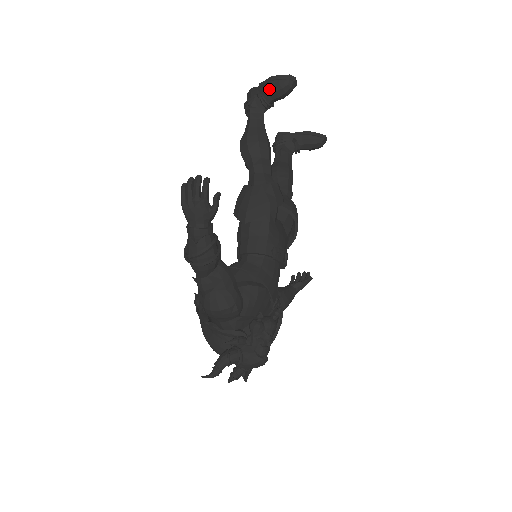
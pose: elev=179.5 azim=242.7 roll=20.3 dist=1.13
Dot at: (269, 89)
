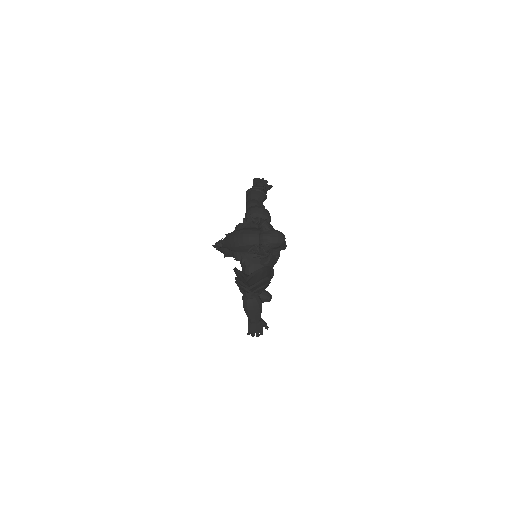
Dot at: occluded
